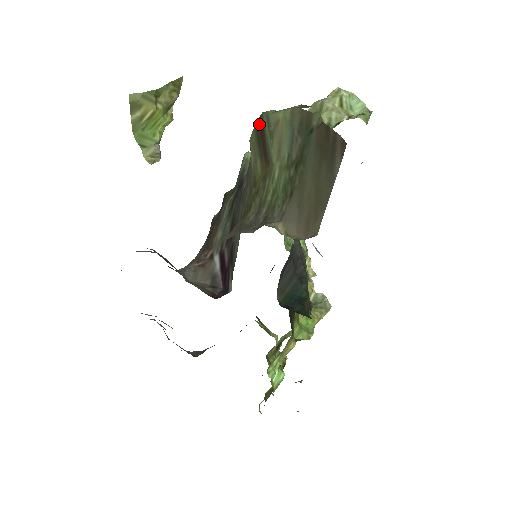
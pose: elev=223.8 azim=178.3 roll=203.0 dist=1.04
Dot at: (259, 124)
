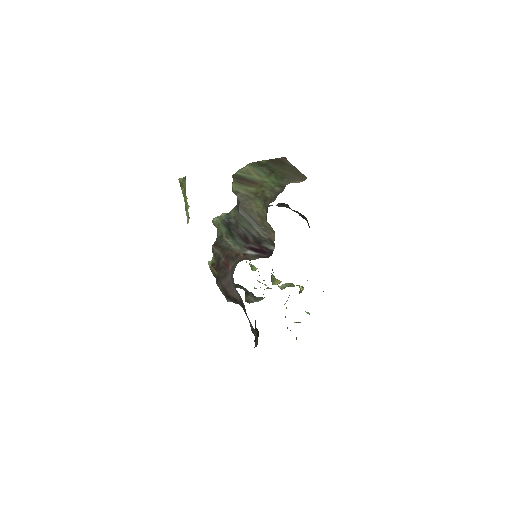
Dot at: (236, 178)
